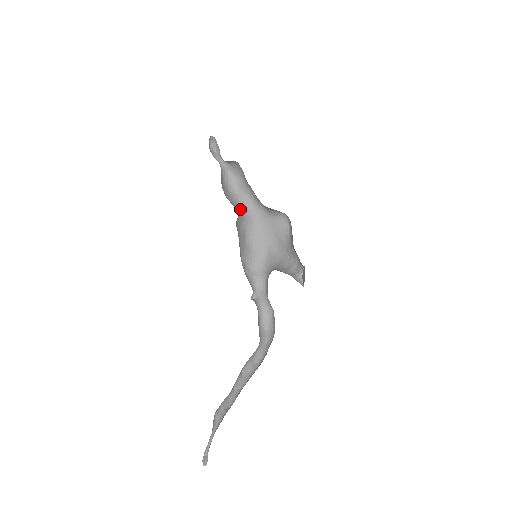
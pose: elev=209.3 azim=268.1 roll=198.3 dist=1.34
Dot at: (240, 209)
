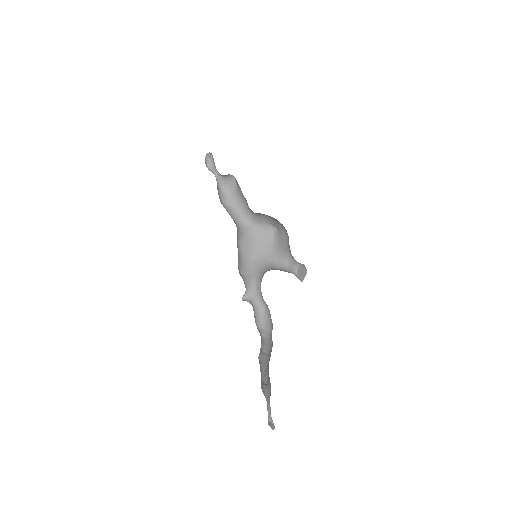
Dot at: (232, 218)
